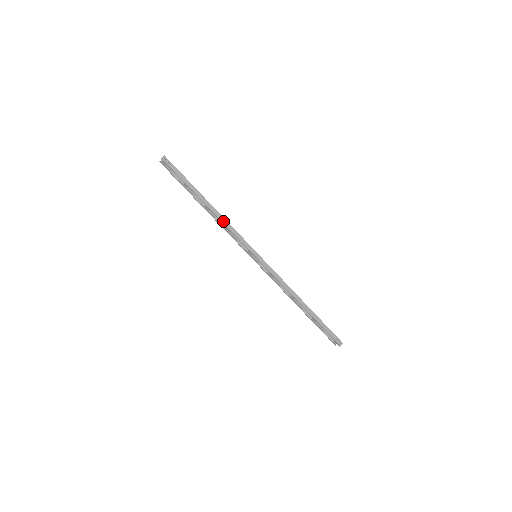
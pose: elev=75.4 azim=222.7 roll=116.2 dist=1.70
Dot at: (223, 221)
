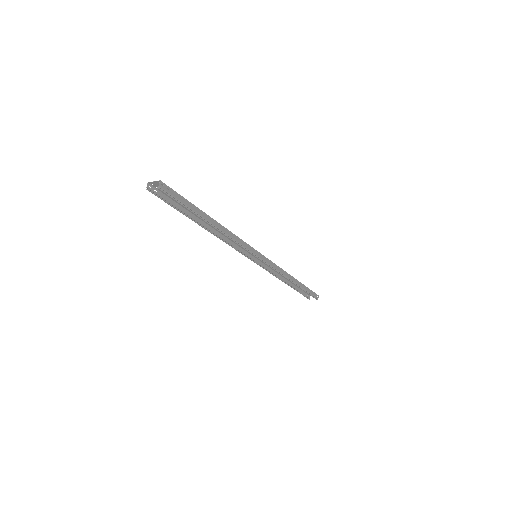
Dot at: (231, 235)
